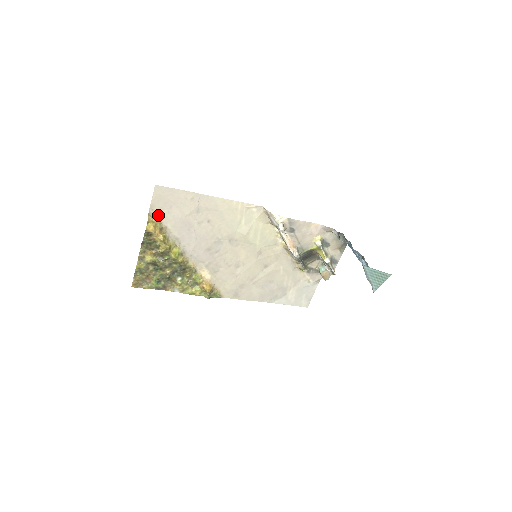
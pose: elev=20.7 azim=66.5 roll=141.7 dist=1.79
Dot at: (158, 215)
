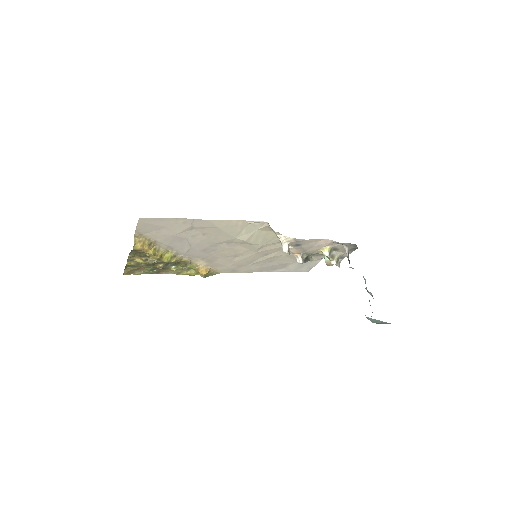
Dot at: (145, 234)
